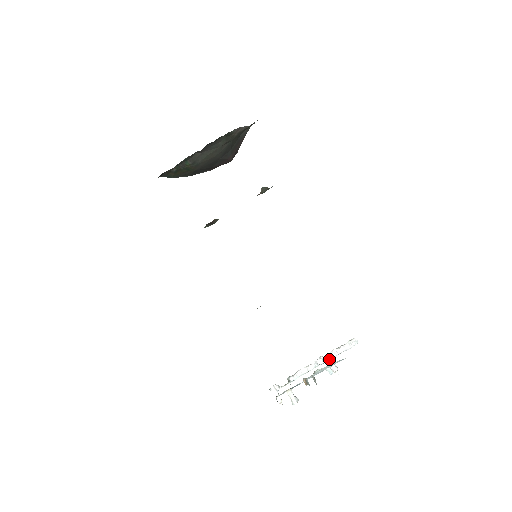
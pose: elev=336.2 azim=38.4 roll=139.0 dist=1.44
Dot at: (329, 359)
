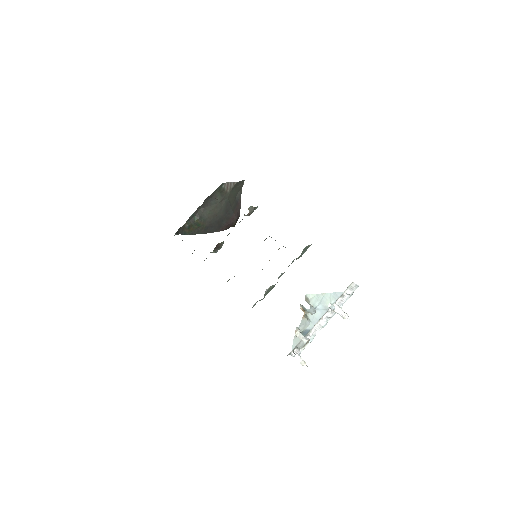
Dot at: (336, 308)
